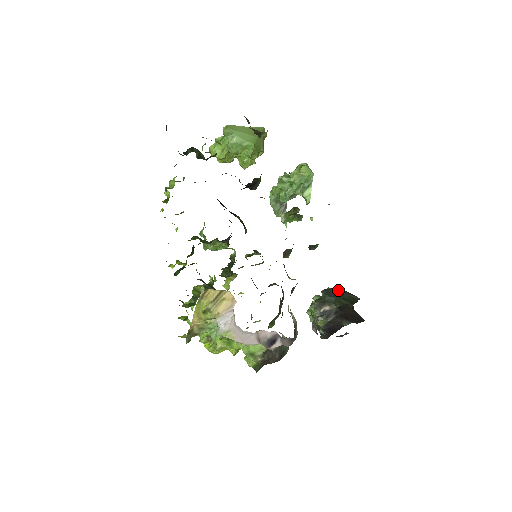
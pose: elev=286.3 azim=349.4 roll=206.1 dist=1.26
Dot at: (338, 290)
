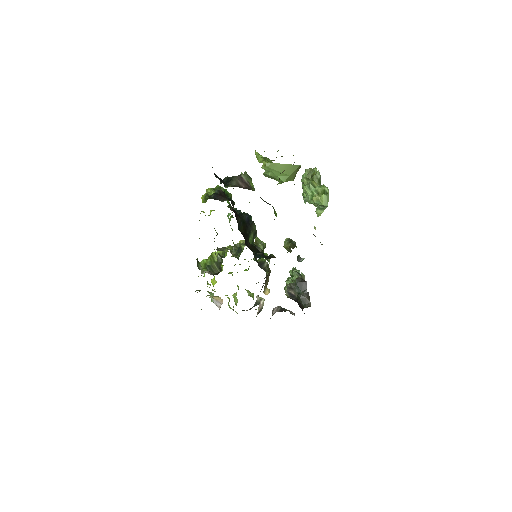
Dot at: (306, 285)
